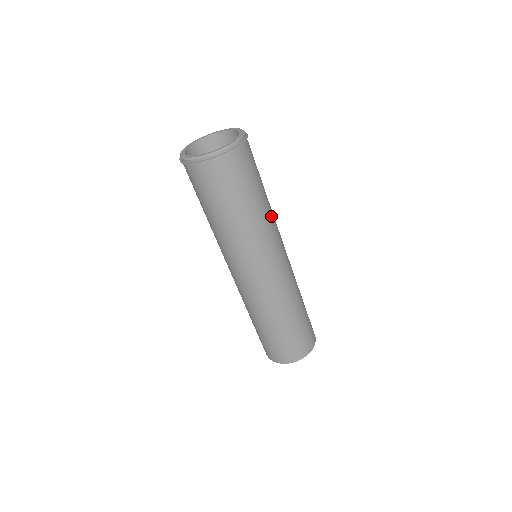
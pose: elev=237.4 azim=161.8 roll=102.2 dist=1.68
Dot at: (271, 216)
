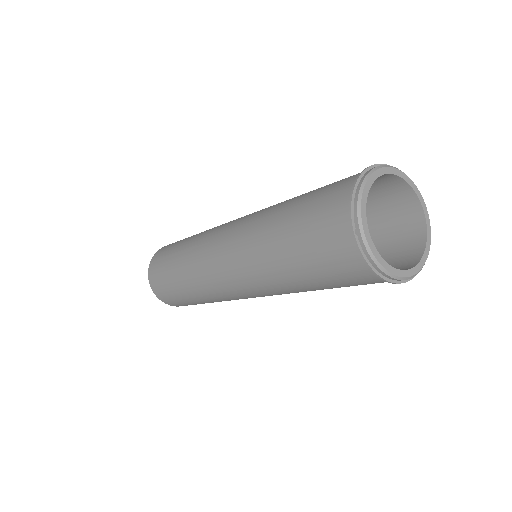
Dot at: occluded
